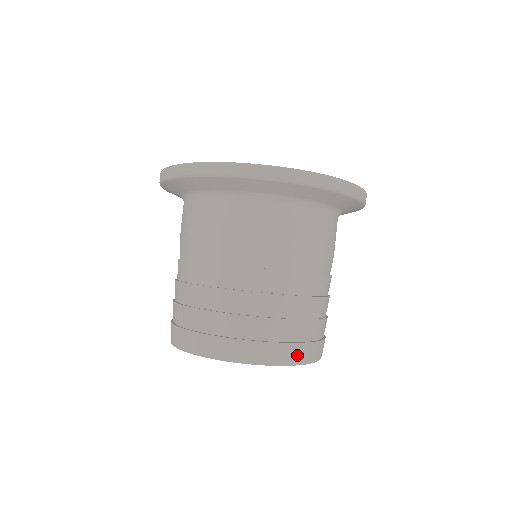
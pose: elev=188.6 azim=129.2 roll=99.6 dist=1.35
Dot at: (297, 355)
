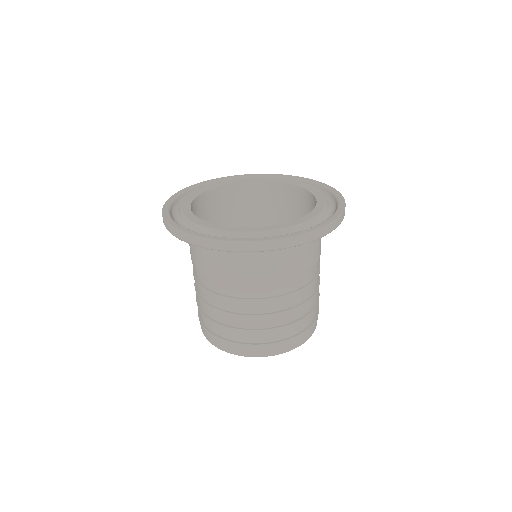
Dot at: (263, 351)
